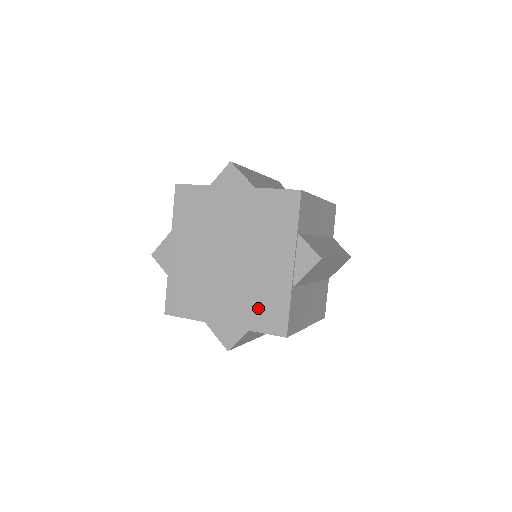
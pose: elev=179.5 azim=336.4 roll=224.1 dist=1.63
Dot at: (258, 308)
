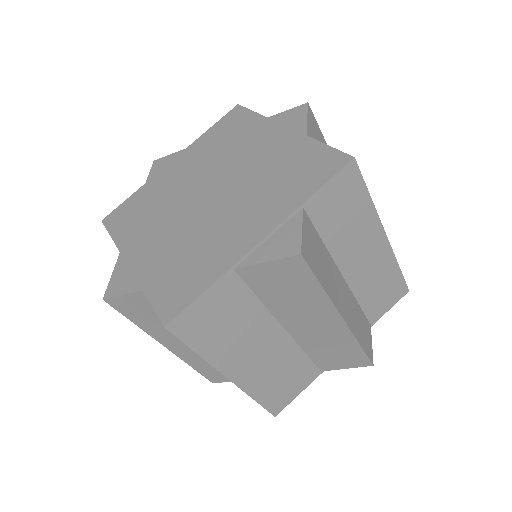
Dot at: (176, 268)
